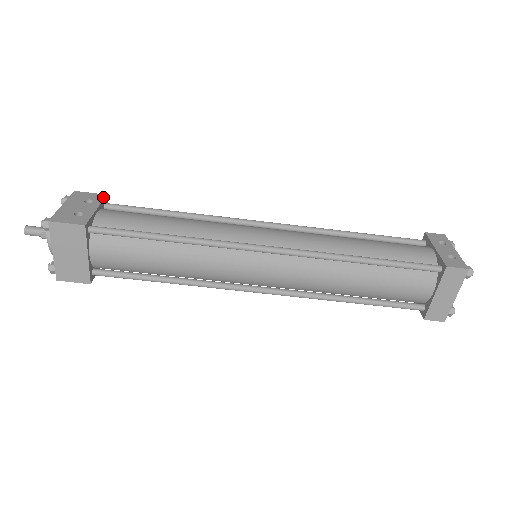
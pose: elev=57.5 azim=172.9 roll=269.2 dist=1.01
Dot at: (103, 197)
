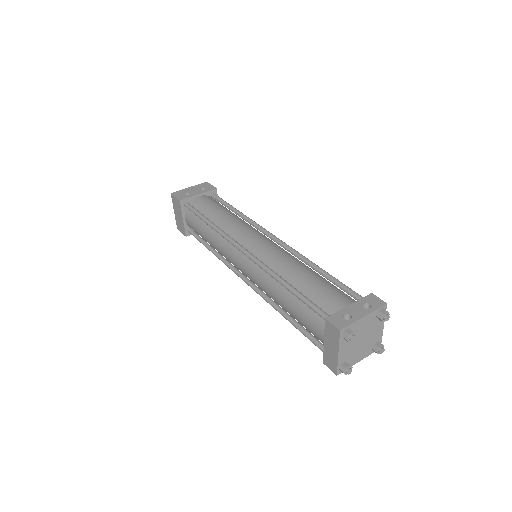
Dot at: (212, 189)
